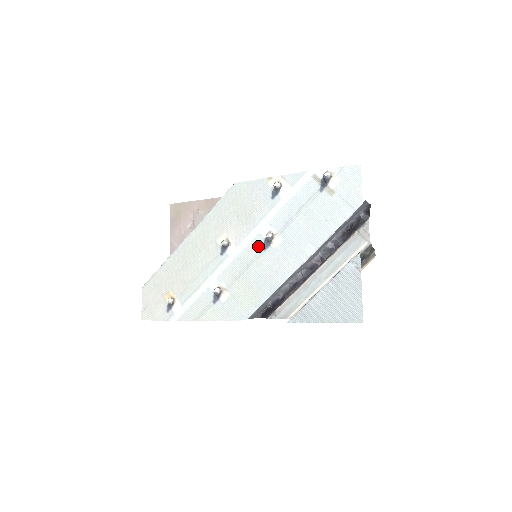
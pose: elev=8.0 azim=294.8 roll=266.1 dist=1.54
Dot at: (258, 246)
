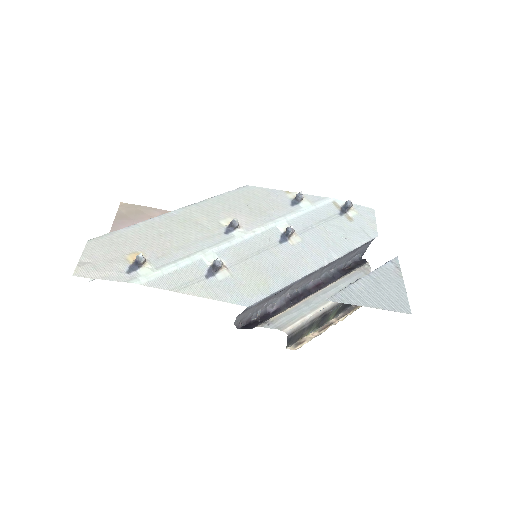
Dot at: (273, 237)
